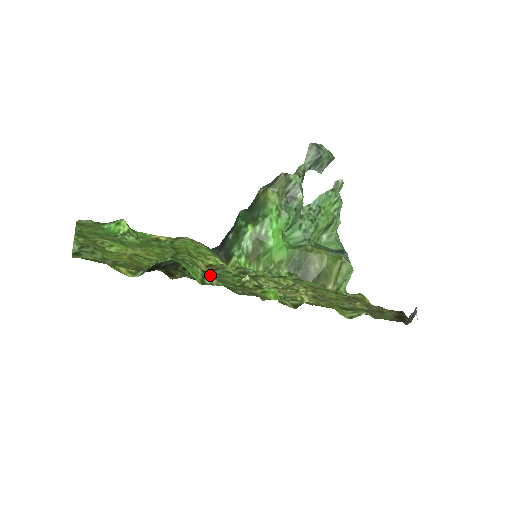
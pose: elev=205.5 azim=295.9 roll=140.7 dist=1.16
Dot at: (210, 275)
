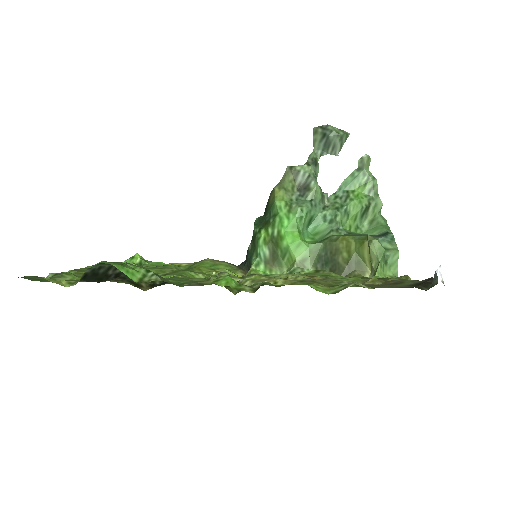
Dot at: (153, 273)
